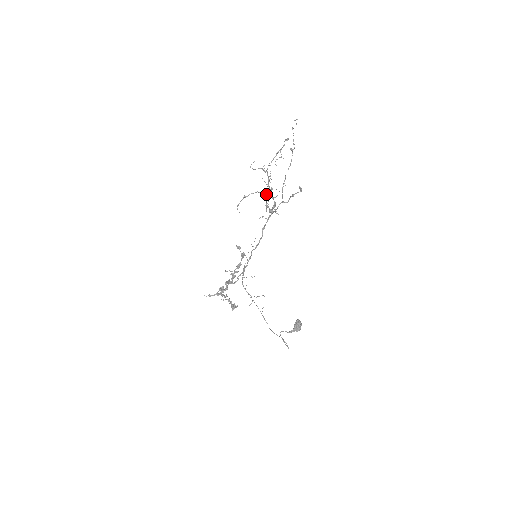
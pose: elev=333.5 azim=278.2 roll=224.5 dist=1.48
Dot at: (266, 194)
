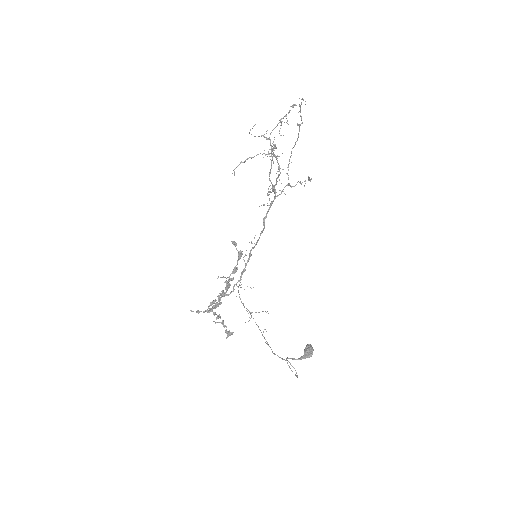
Dot at: (268, 154)
